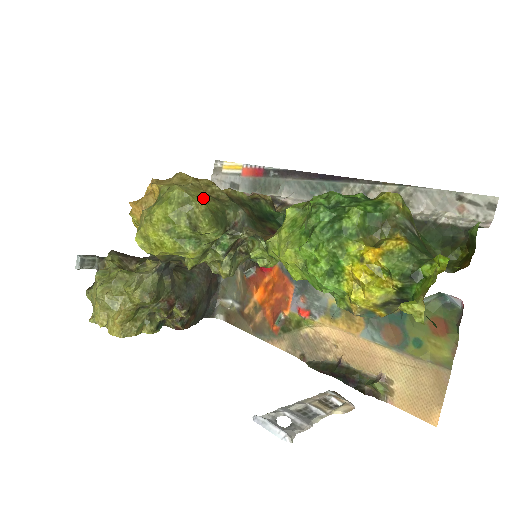
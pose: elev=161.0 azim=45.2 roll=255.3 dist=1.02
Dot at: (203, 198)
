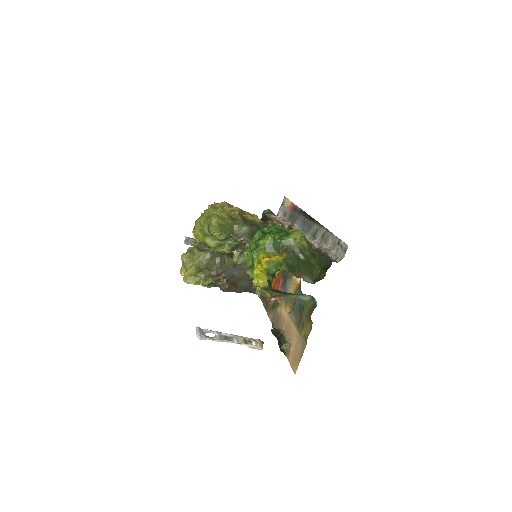
Dot at: (223, 217)
